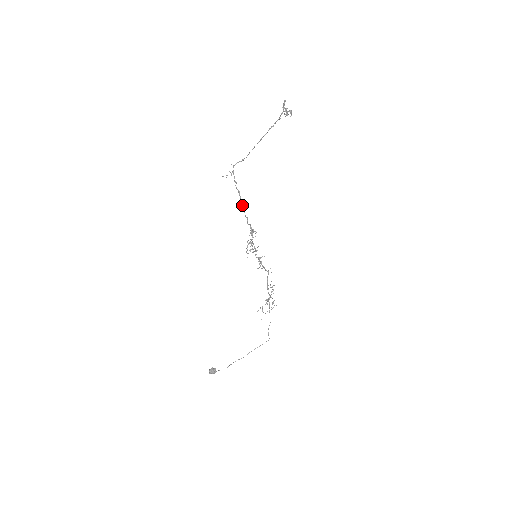
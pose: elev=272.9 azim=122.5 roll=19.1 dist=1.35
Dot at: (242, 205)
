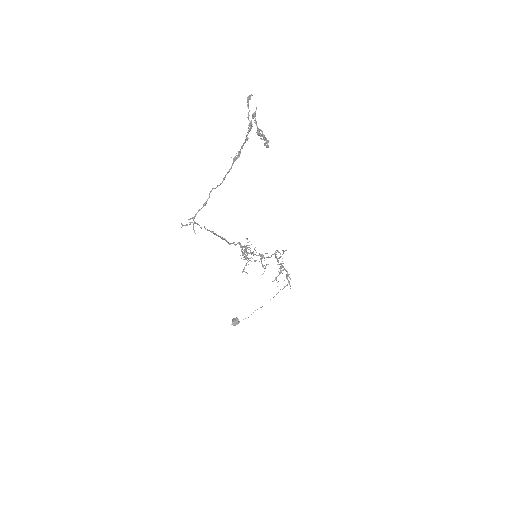
Dot at: occluded
